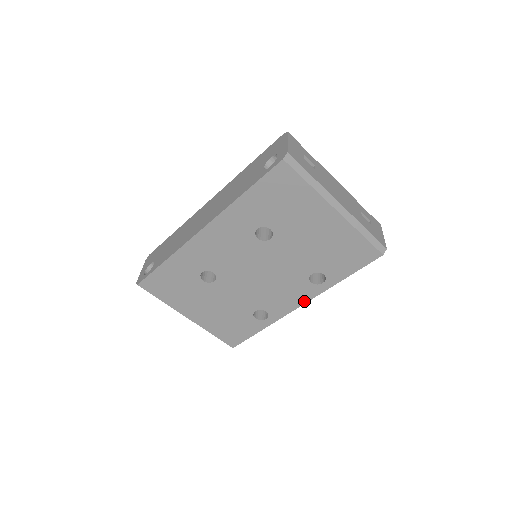
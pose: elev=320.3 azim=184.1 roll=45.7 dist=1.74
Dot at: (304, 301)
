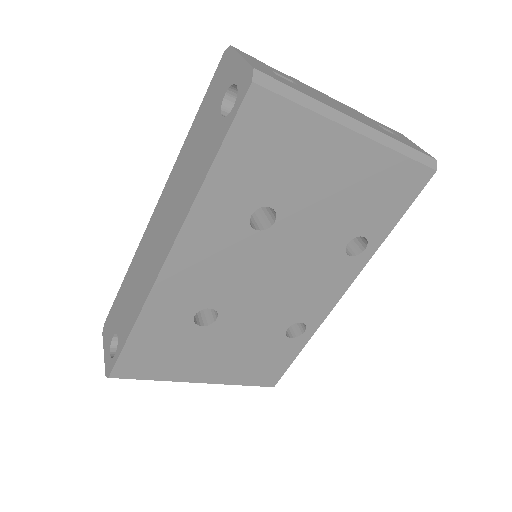
Dot at: (347, 285)
